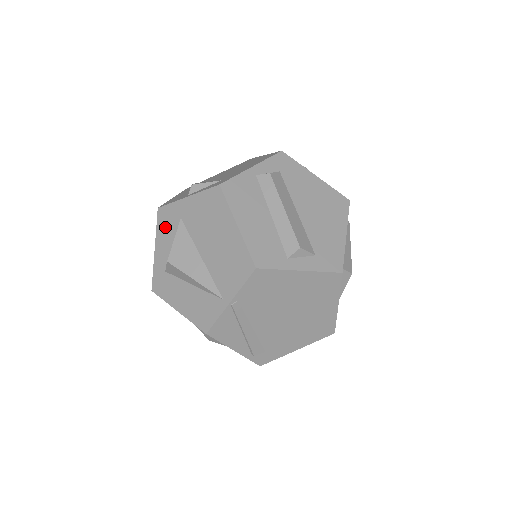
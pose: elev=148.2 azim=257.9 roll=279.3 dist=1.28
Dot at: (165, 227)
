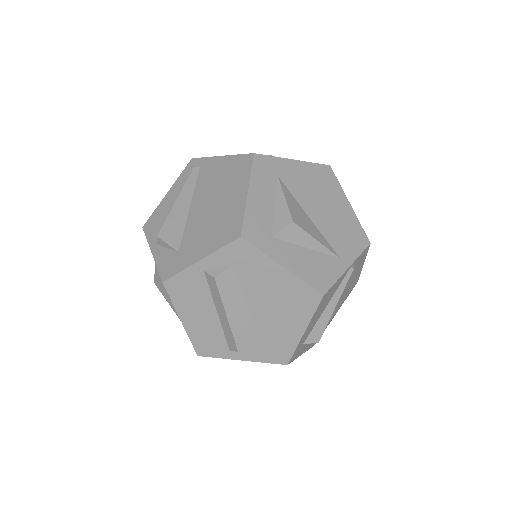
Dot at: occluded
